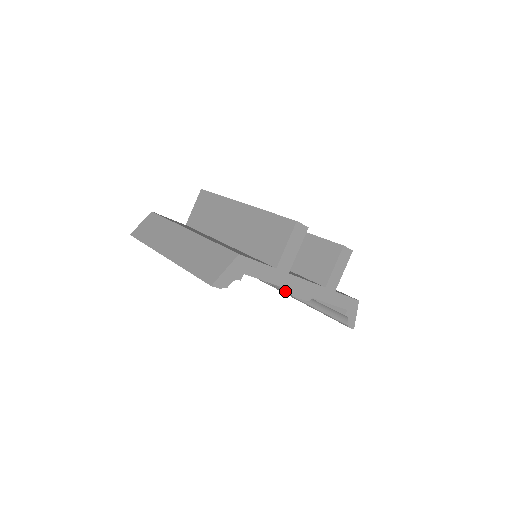
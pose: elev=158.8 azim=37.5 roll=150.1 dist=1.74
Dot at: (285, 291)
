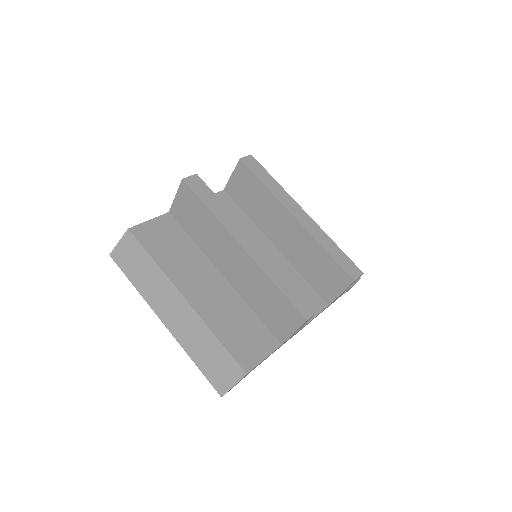
Dot at: occluded
